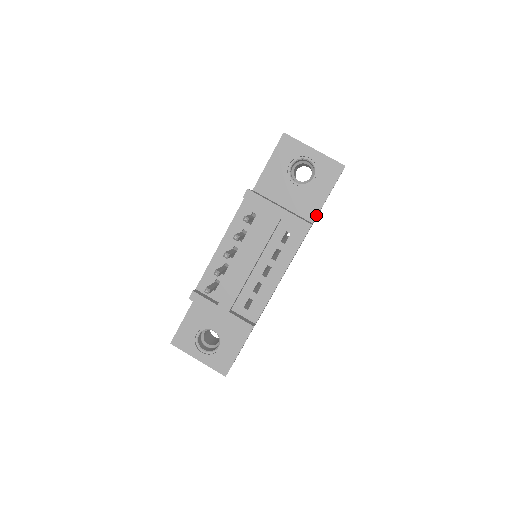
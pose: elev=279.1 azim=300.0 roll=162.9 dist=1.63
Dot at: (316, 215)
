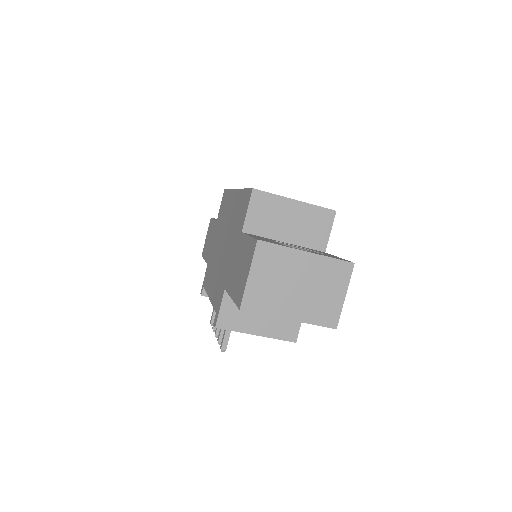
Dot at: occluded
